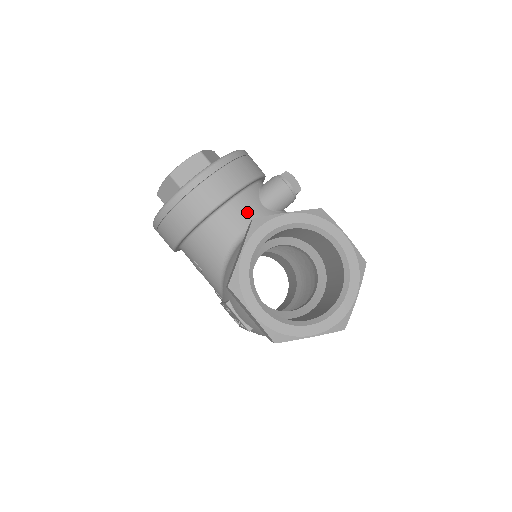
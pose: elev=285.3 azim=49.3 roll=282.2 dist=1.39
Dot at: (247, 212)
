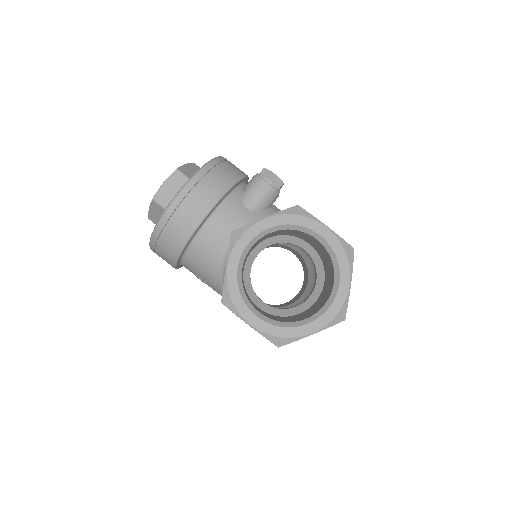
Dot at: (232, 220)
